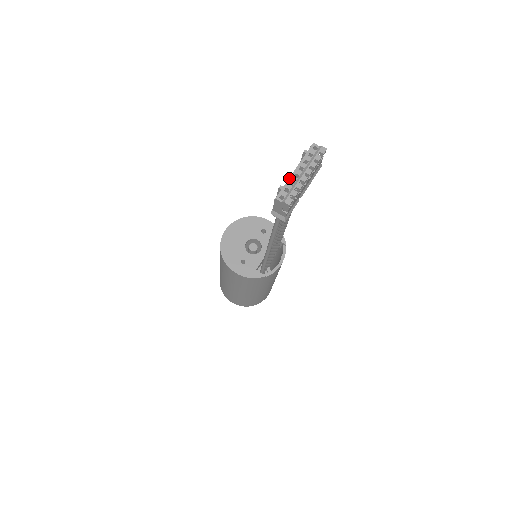
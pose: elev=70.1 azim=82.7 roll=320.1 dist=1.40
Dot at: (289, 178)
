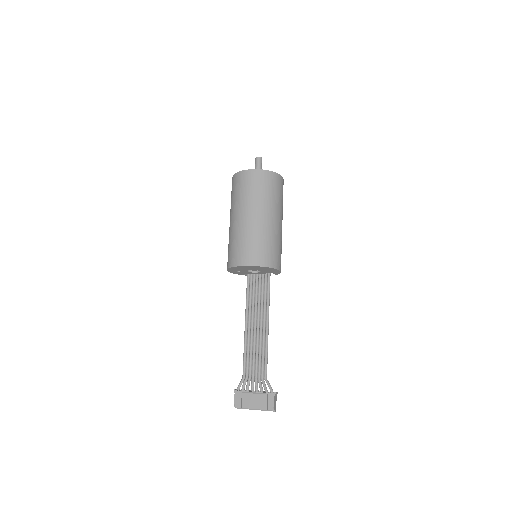
Dot at: occluded
